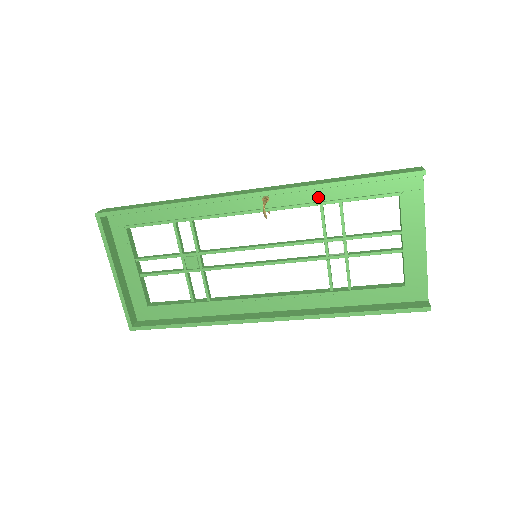
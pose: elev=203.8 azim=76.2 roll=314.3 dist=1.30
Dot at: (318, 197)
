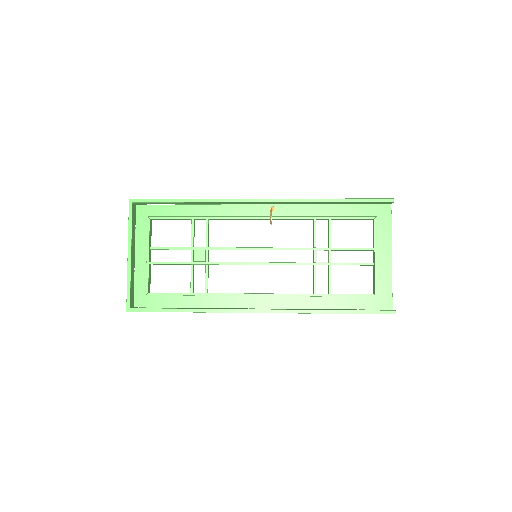
Dot at: (313, 213)
